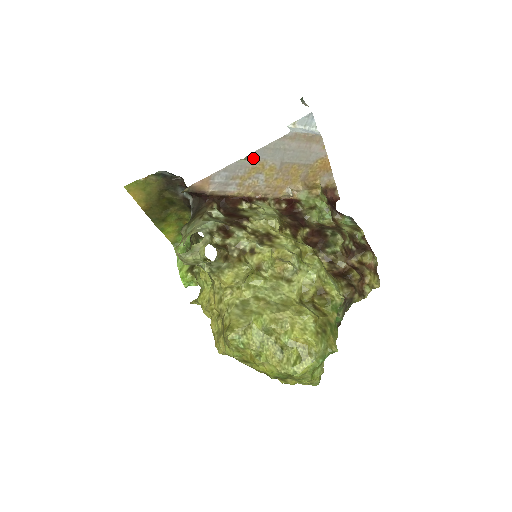
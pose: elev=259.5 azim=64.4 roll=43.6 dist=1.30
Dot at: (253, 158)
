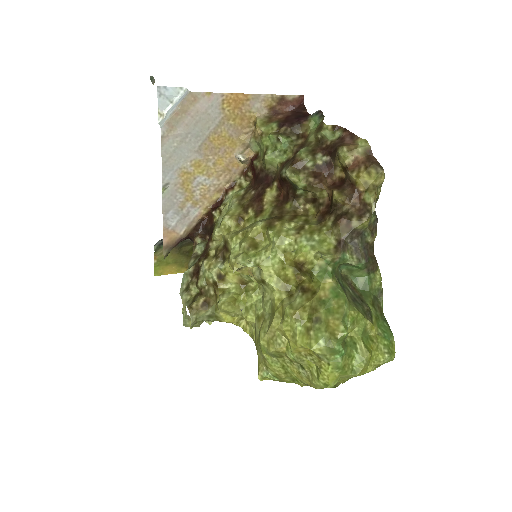
Dot at: (170, 180)
